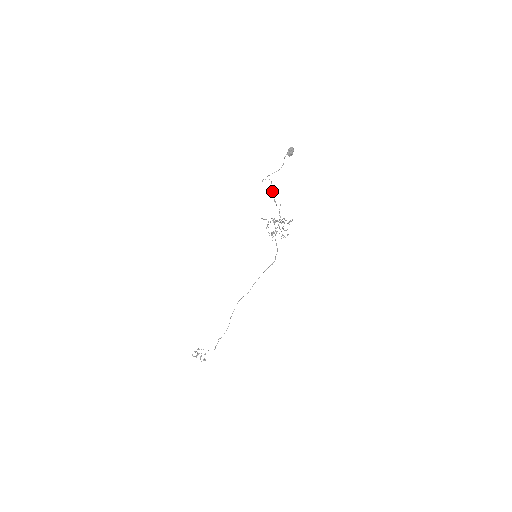
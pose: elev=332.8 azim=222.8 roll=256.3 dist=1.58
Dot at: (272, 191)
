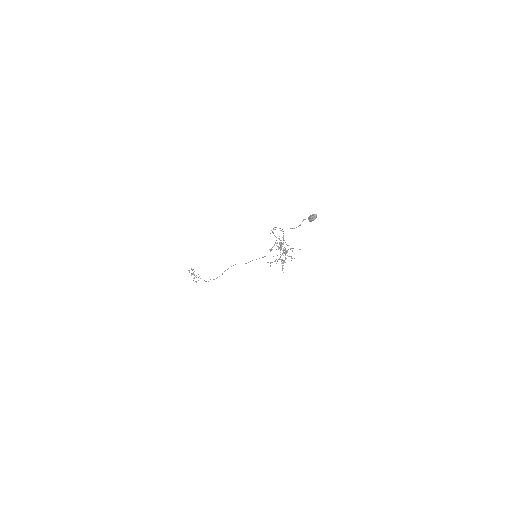
Dot at: occluded
